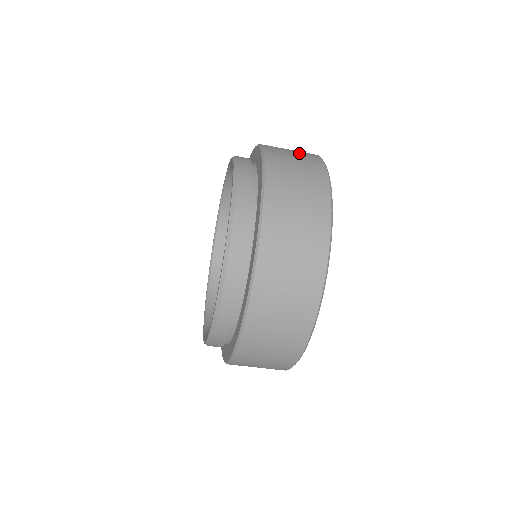
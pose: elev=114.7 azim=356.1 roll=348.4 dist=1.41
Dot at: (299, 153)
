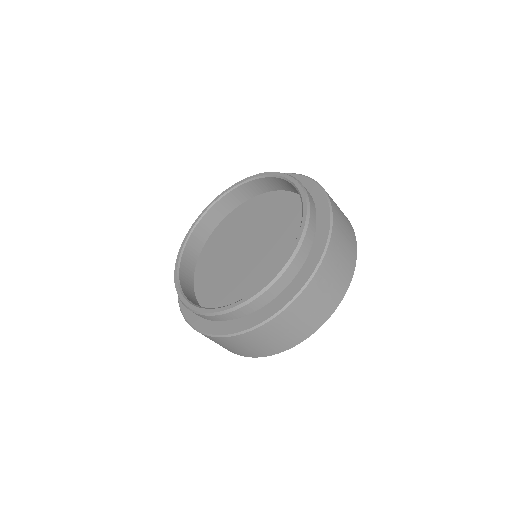
Dot at: (347, 256)
